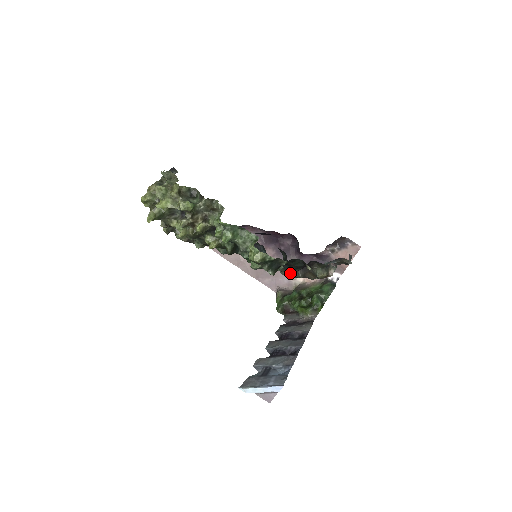
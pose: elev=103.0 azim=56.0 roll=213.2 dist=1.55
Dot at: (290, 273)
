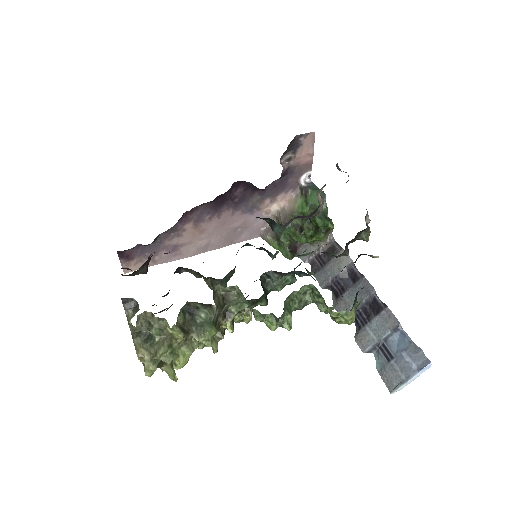
Dot at: occluded
